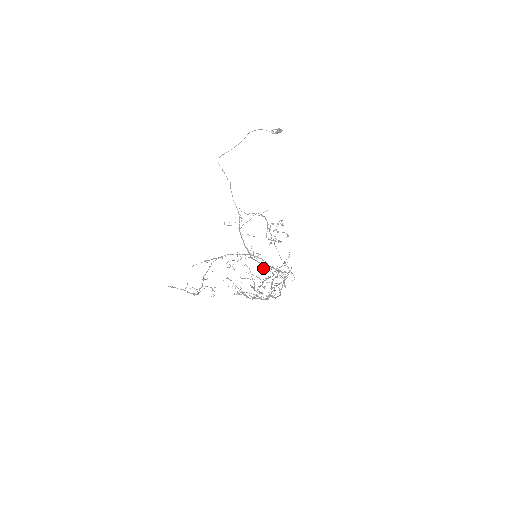
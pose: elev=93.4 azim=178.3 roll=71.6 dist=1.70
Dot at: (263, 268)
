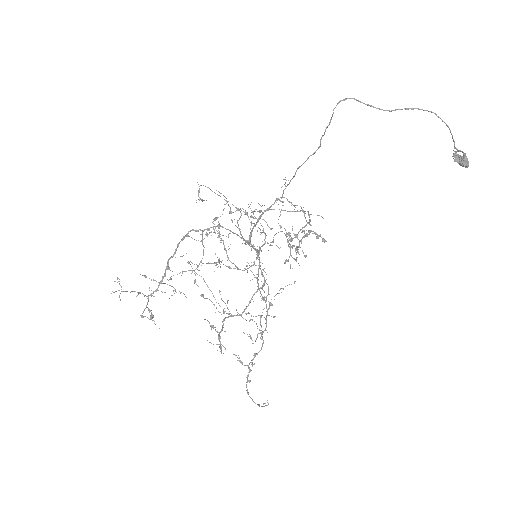
Dot at: occluded
